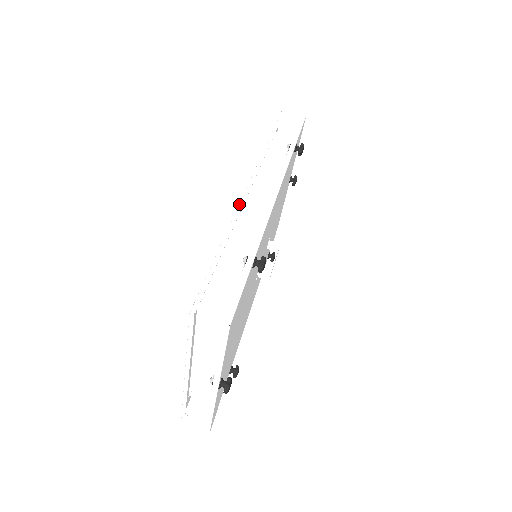
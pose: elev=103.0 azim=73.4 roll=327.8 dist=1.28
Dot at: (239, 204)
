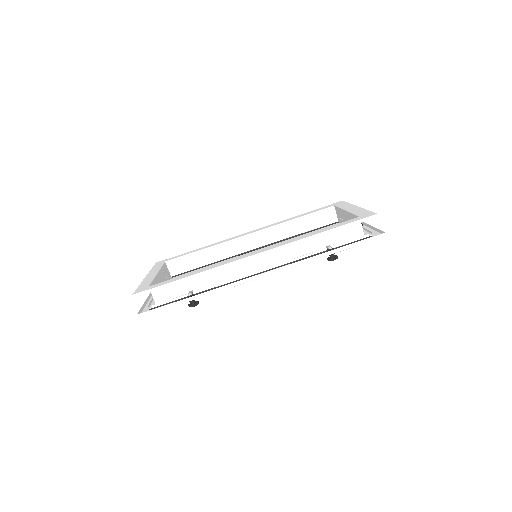
Dot at: (230, 263)
